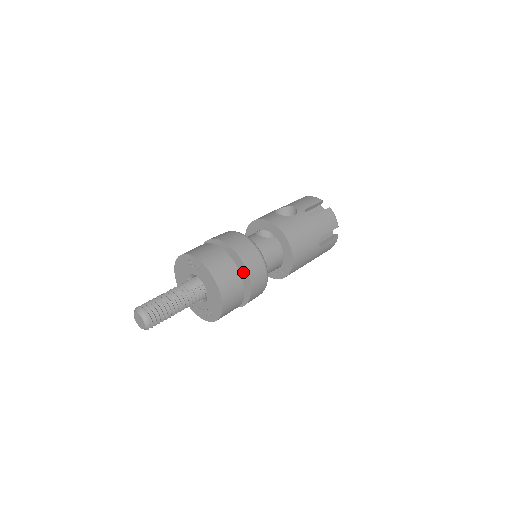
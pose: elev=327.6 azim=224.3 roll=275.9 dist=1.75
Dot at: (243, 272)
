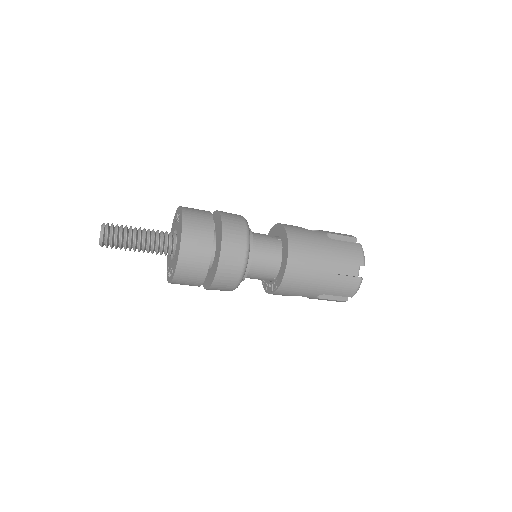
Dot at: (220, 238)
